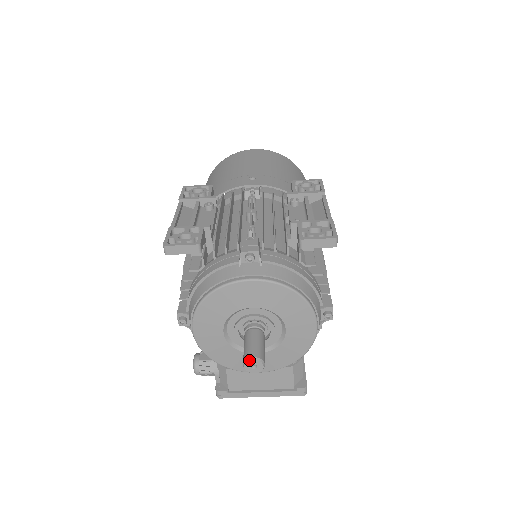
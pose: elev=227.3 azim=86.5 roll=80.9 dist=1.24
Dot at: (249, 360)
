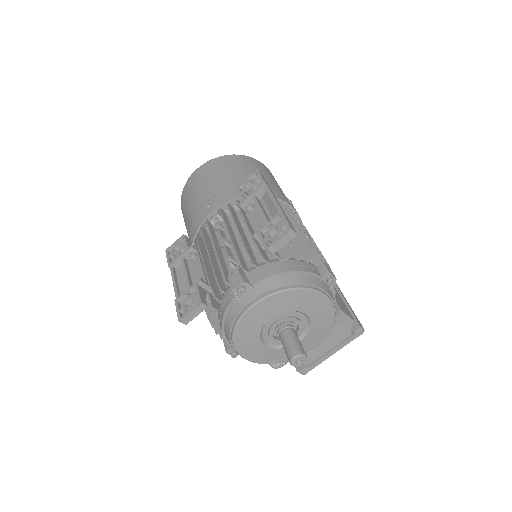
Dot at: (292, 361)
